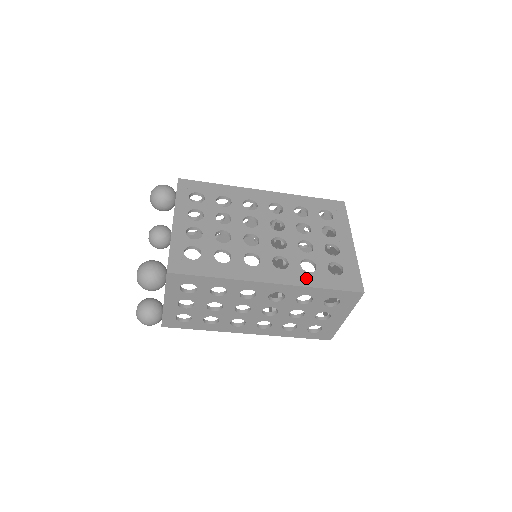
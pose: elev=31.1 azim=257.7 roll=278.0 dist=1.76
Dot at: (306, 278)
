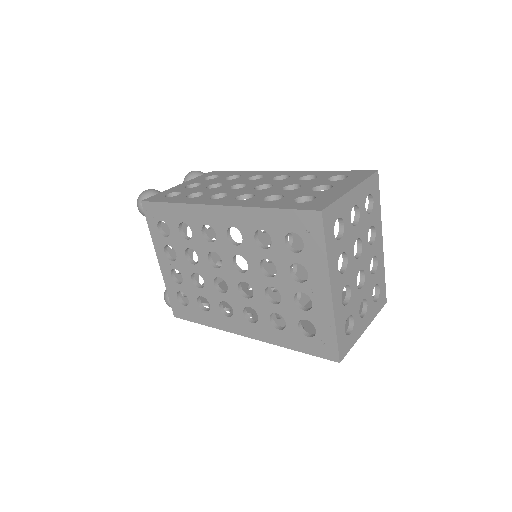
Dot at: (276, 336)
